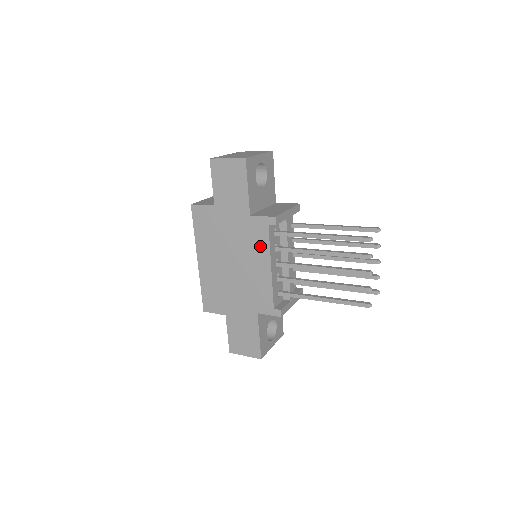
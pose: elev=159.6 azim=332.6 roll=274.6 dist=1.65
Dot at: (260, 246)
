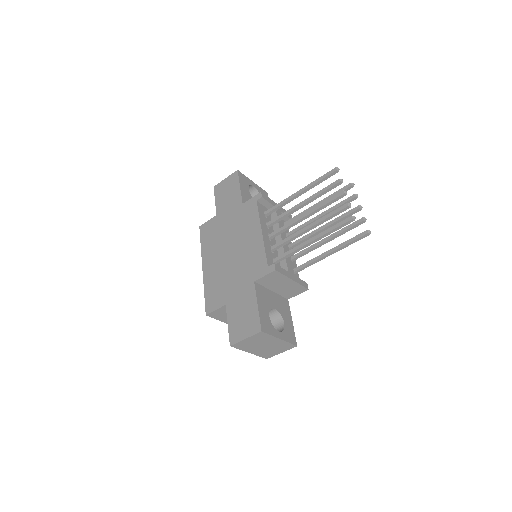
Dot at: (252, 221)
